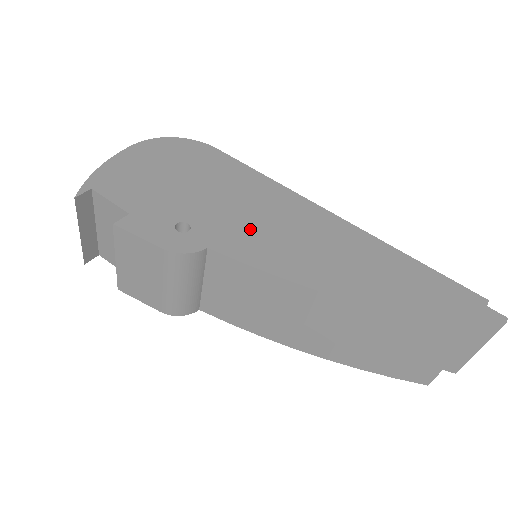
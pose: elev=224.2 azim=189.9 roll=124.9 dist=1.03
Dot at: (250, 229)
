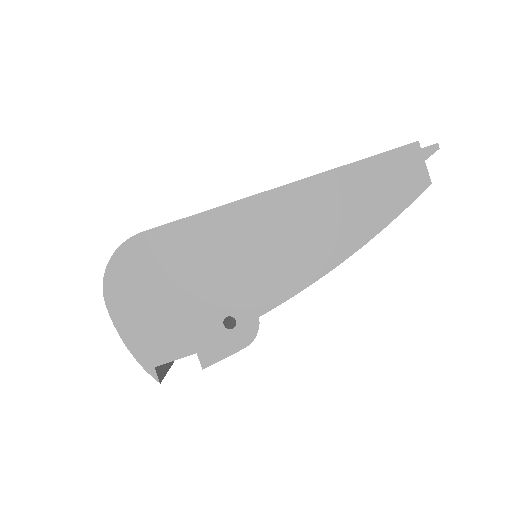
Dot at: (257, 273)
